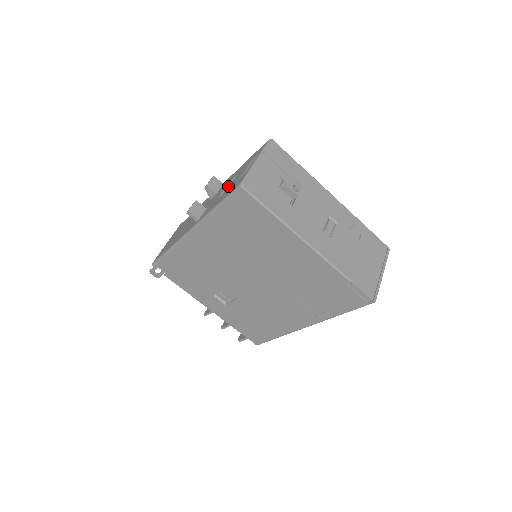
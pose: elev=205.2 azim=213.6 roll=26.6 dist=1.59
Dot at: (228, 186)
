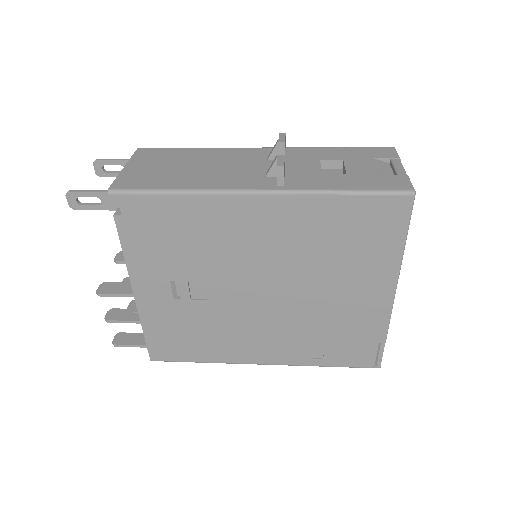
Dot at: (320, 164)
